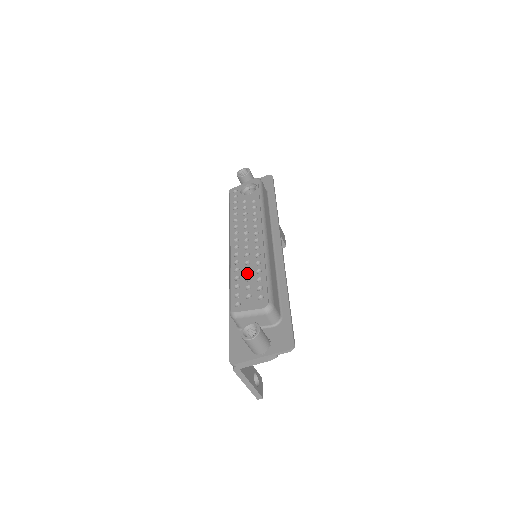
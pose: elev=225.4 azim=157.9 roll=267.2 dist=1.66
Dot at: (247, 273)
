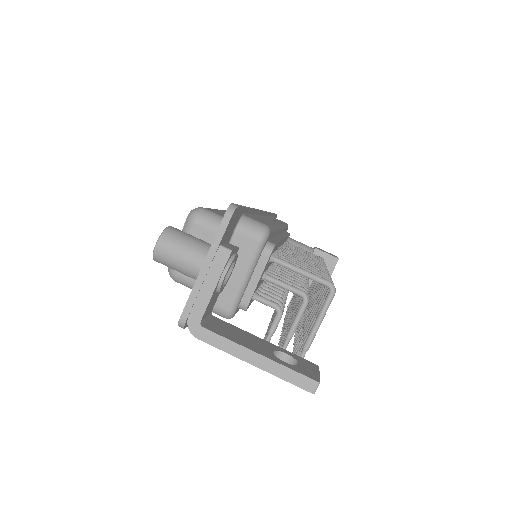
Dot at: occluded
